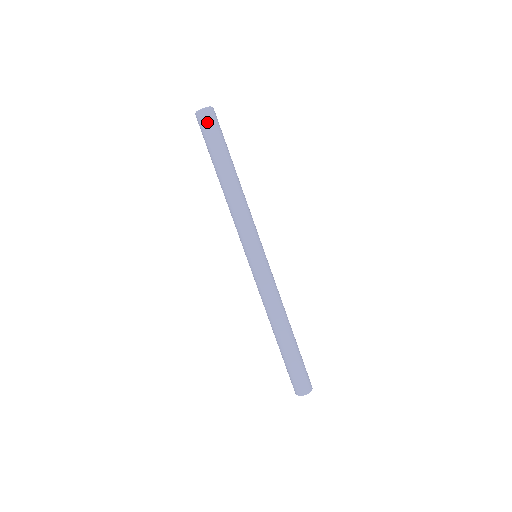
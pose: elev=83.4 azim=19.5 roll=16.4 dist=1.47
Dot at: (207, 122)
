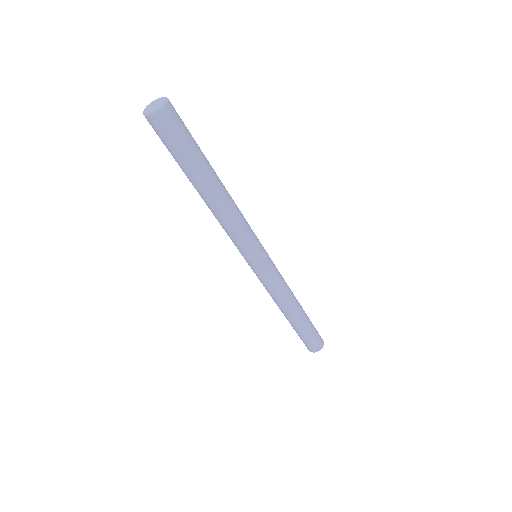
Dot at: (163, 131)
